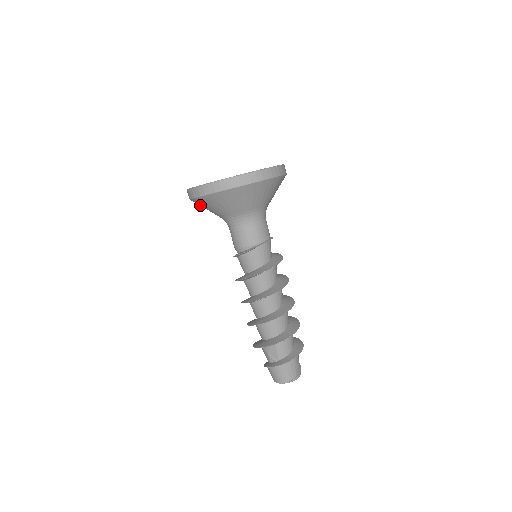
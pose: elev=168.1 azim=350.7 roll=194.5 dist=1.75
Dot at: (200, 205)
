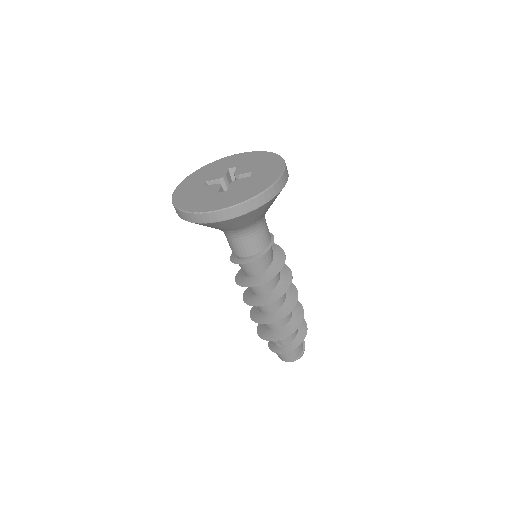
Dot at: occluded
